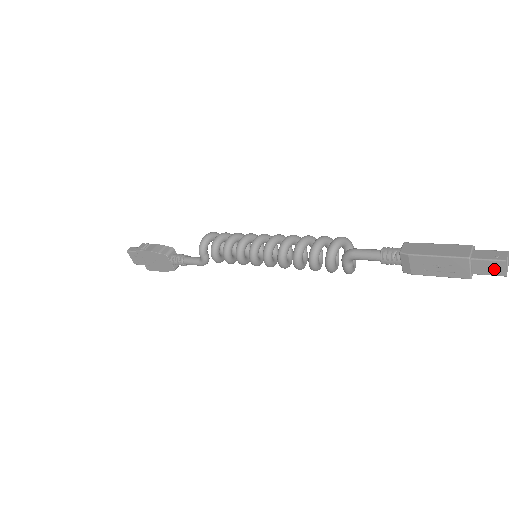
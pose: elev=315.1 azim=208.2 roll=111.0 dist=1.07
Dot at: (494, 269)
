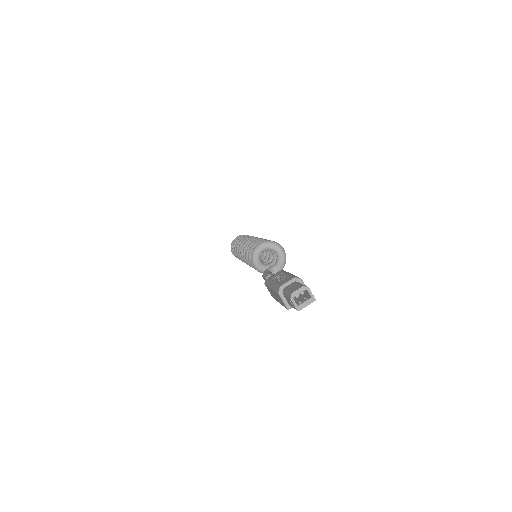
Dot at: (305, 303)
